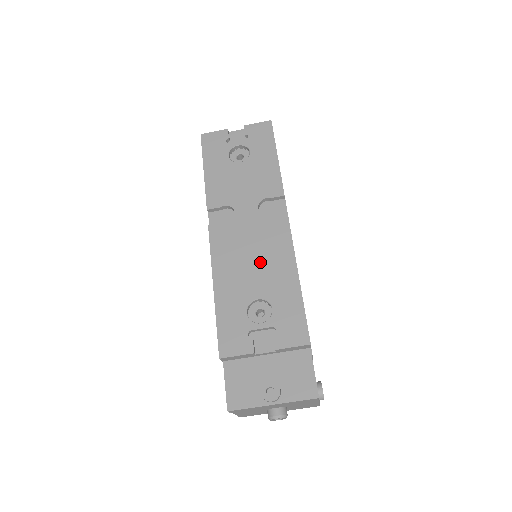
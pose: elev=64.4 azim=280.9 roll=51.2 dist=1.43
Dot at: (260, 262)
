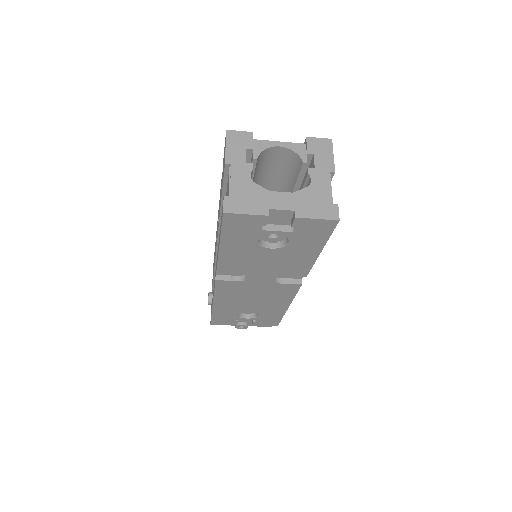
Dot at: (259, 301)
